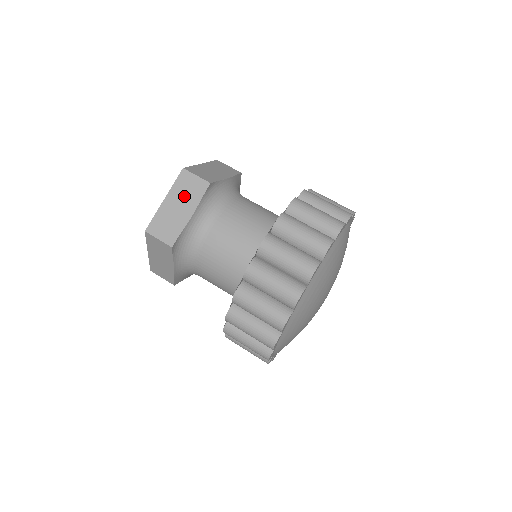
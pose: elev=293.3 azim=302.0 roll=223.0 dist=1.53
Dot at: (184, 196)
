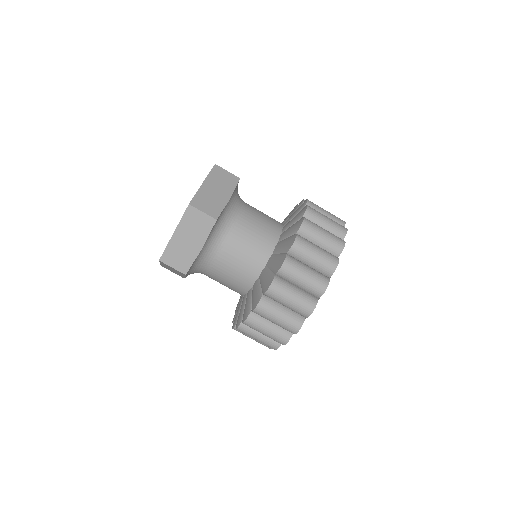
Dot at: (192, 231)
